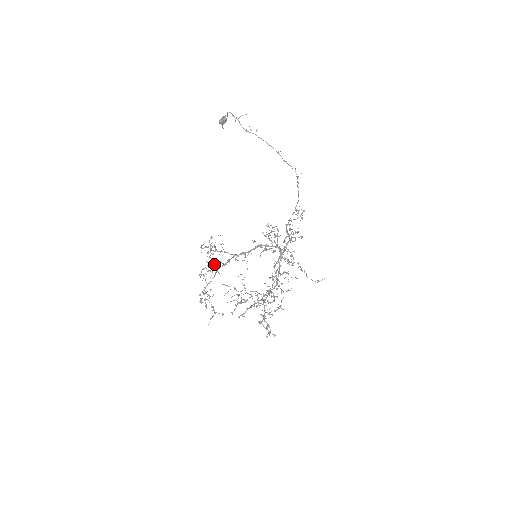
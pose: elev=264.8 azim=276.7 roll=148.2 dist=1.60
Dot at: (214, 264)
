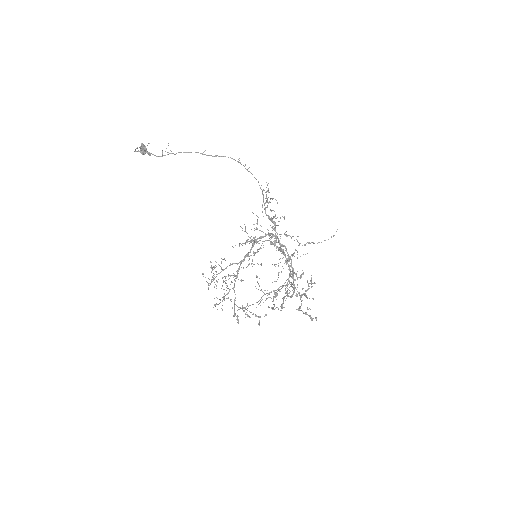
Dot at: (226, 285)
